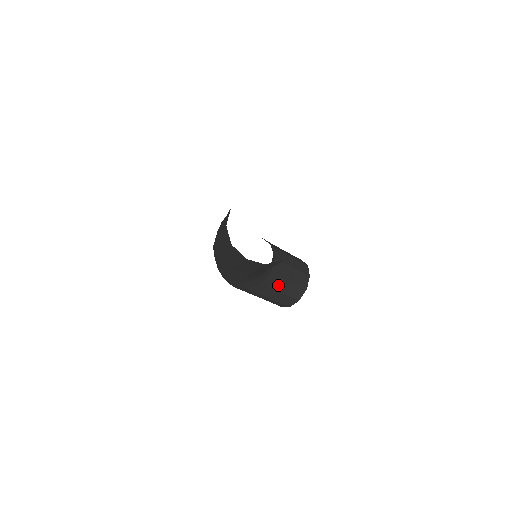
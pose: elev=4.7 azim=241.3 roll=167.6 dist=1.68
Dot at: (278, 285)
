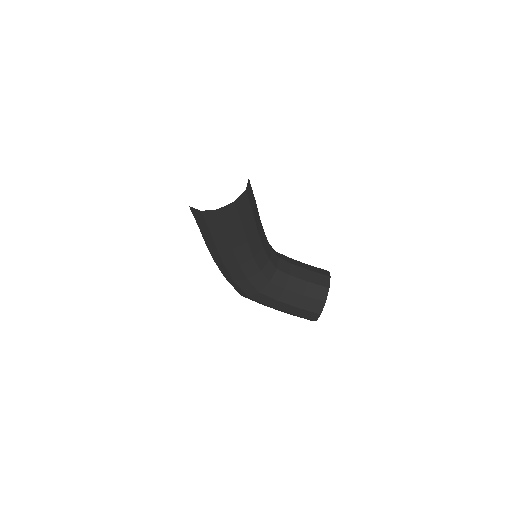
Dot at: (293, 286)
